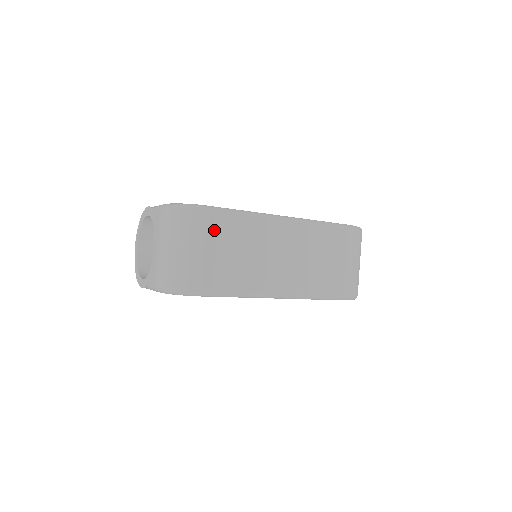
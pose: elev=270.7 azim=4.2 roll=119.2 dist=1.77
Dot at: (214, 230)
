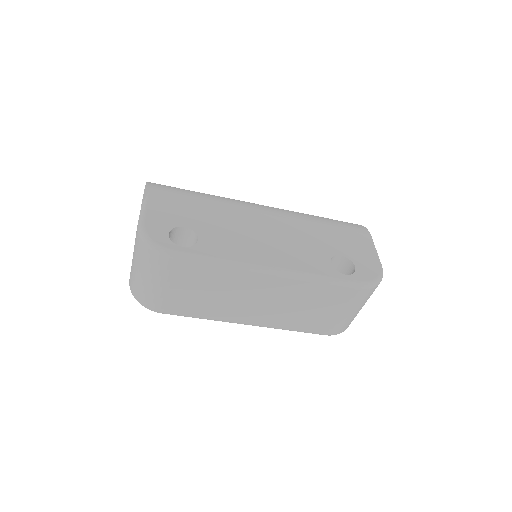
Dot at: (179, 274)
